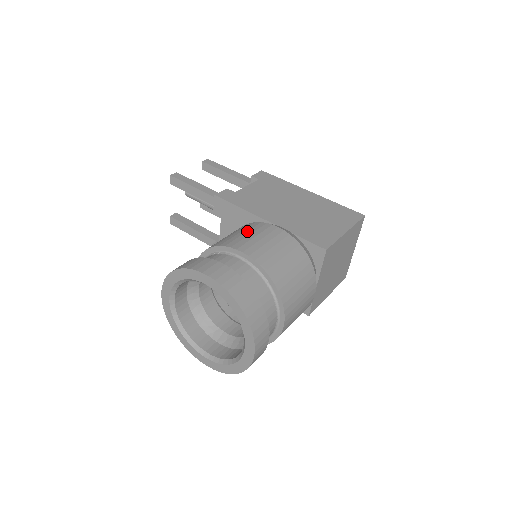
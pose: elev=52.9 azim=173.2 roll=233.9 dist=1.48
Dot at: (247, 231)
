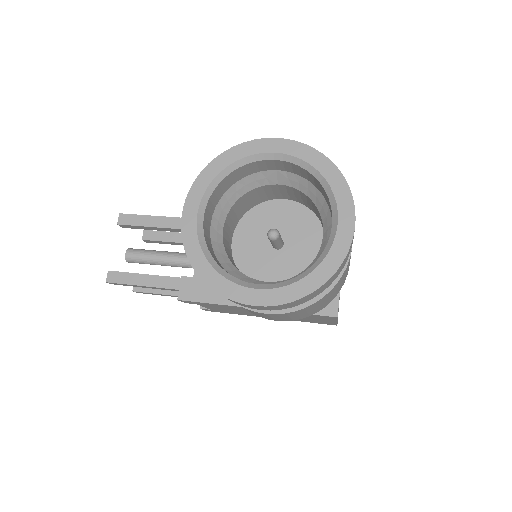
Dot at: occluded
